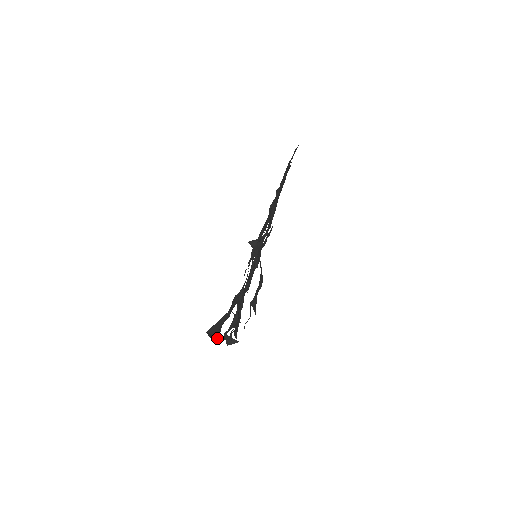
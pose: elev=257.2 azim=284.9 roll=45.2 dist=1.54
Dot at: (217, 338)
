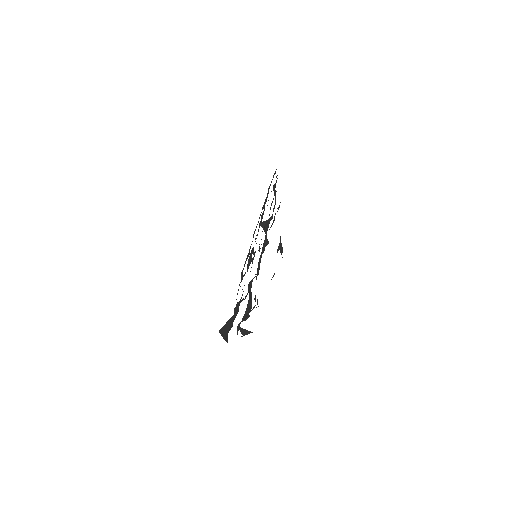
Dot at: occluded
